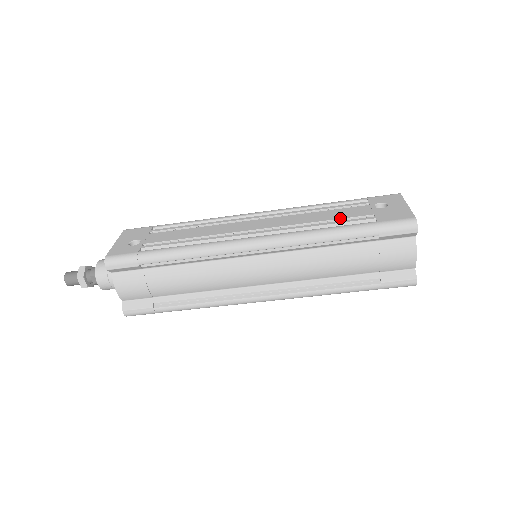
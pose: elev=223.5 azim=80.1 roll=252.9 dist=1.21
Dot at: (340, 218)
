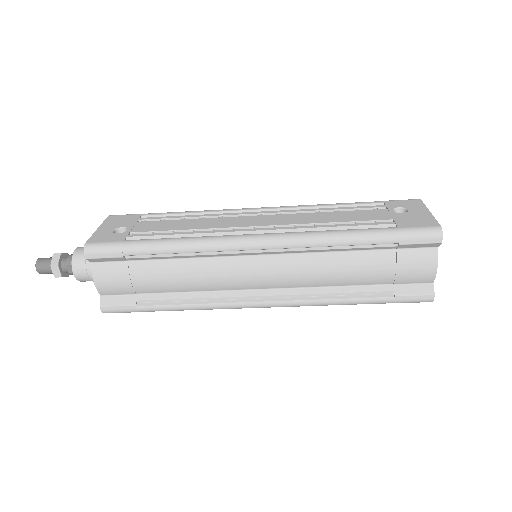
Dot at: (355, 220)
